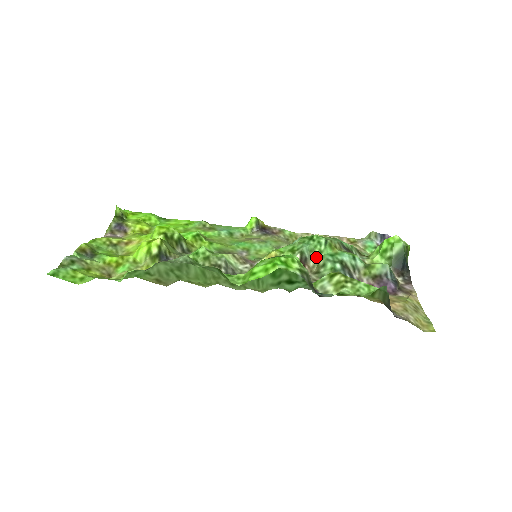
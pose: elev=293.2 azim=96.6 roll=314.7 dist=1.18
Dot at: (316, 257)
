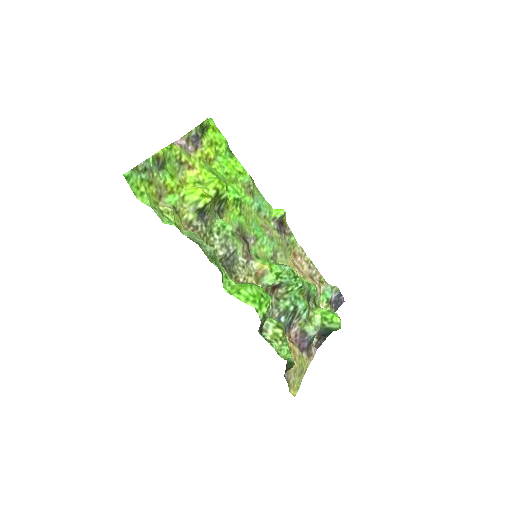
Dot at: (287, 290)
